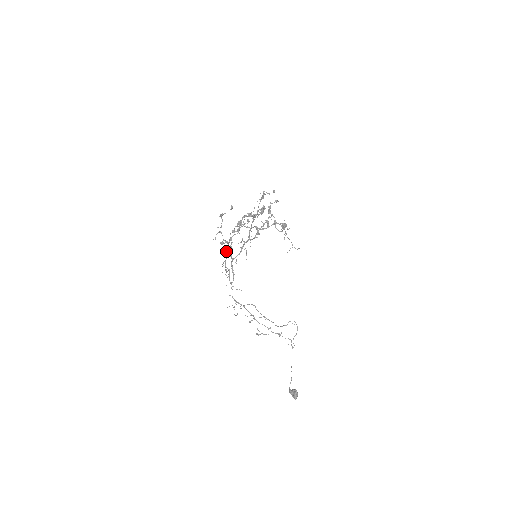
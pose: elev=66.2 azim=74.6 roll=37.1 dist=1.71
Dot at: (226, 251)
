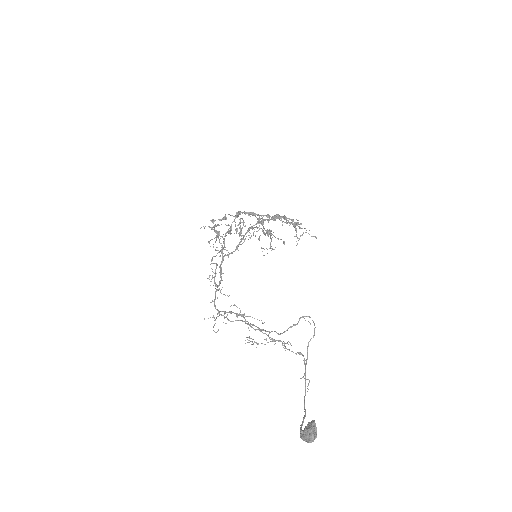
Dot at: occluded
